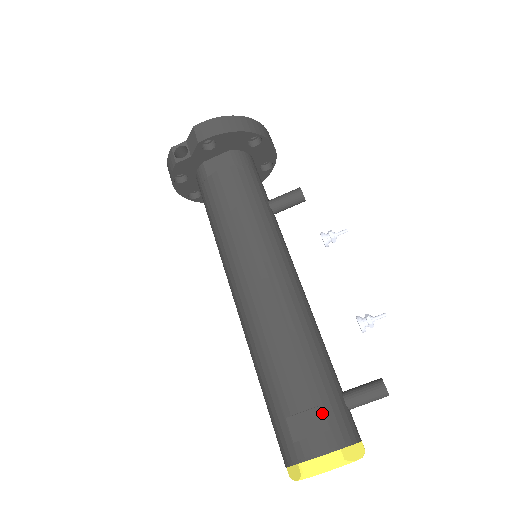
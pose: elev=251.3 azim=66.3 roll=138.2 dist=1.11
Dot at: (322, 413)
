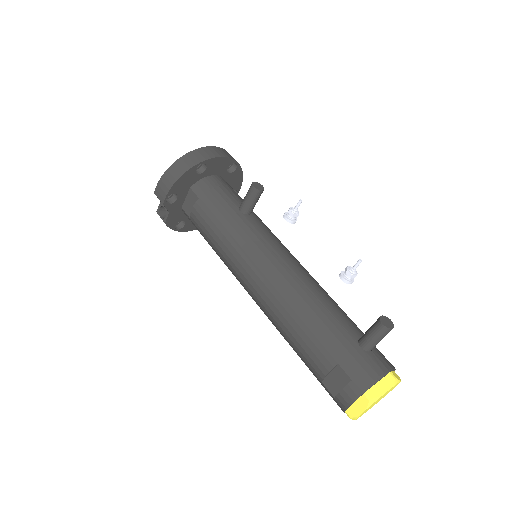
Dot at: (341, 370)
